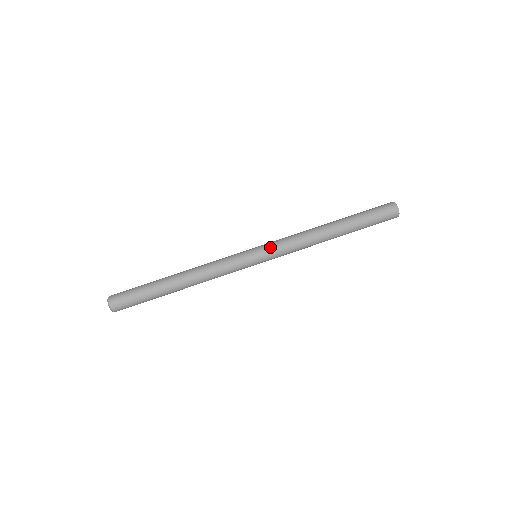
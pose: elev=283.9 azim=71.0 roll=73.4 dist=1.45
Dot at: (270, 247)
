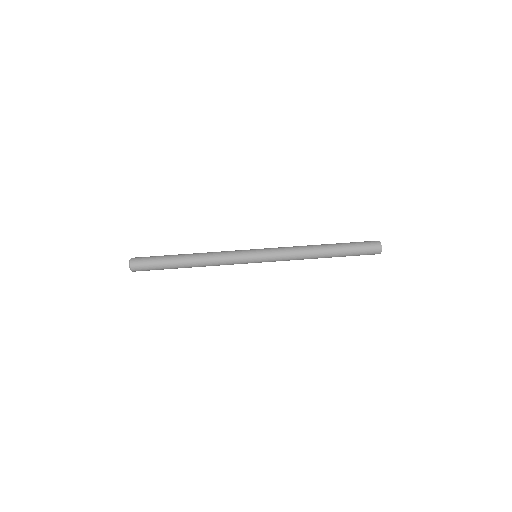
Dot at: (269, 252)
